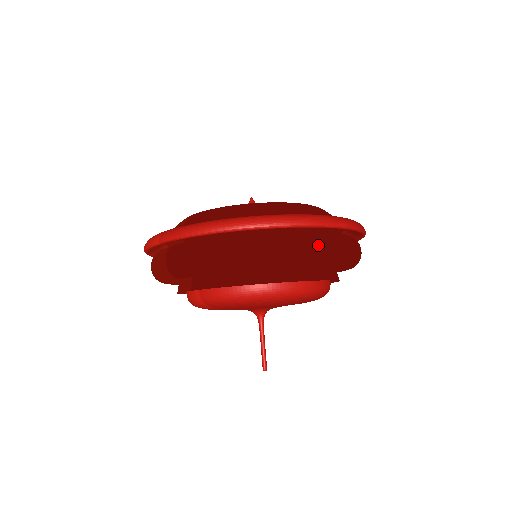
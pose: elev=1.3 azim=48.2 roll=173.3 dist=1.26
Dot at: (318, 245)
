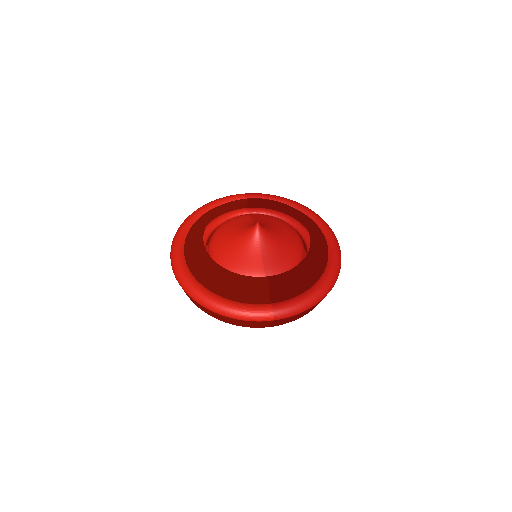
Dot at: occluded
